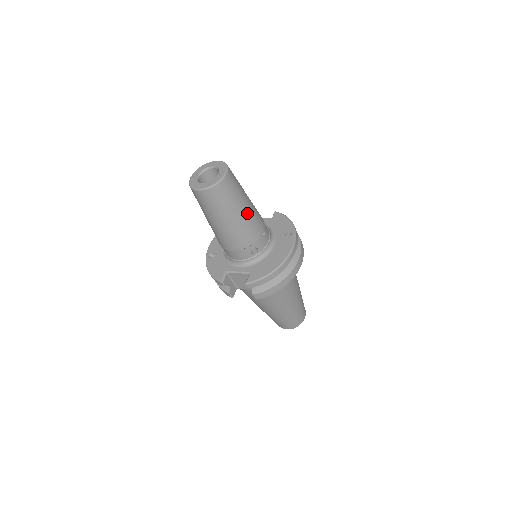
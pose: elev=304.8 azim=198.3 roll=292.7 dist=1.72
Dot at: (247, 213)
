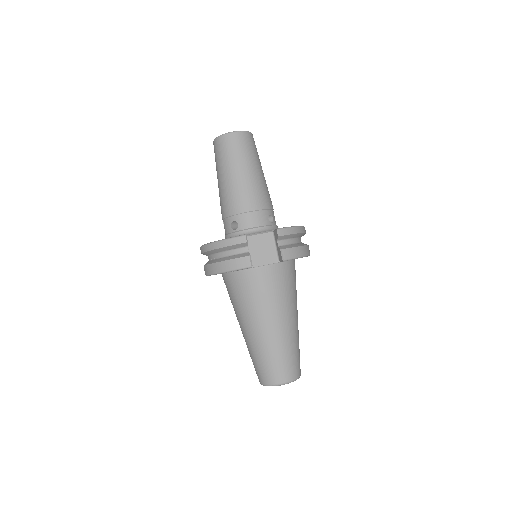
Dot at: occluded
